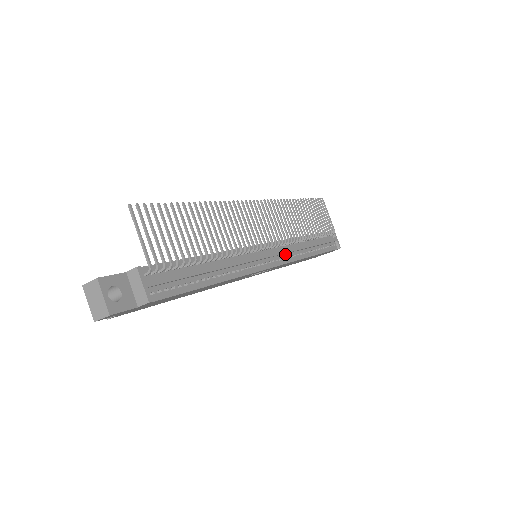
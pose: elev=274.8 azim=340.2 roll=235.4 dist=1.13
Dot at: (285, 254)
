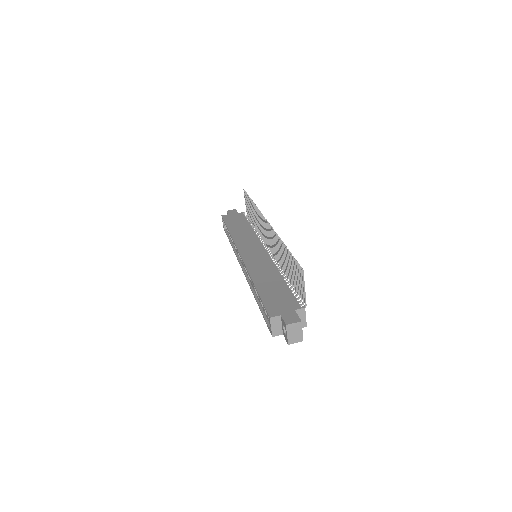
Dot at: occluded
